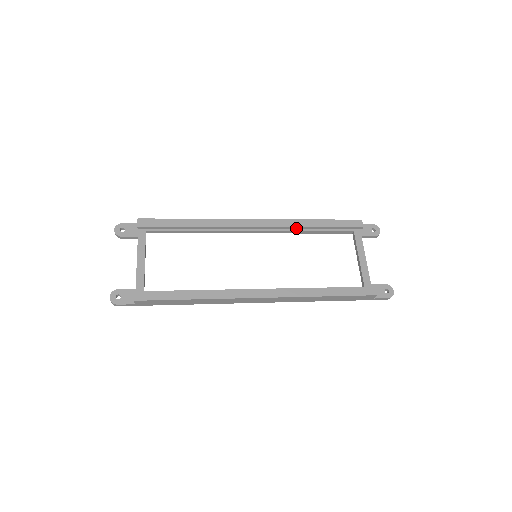
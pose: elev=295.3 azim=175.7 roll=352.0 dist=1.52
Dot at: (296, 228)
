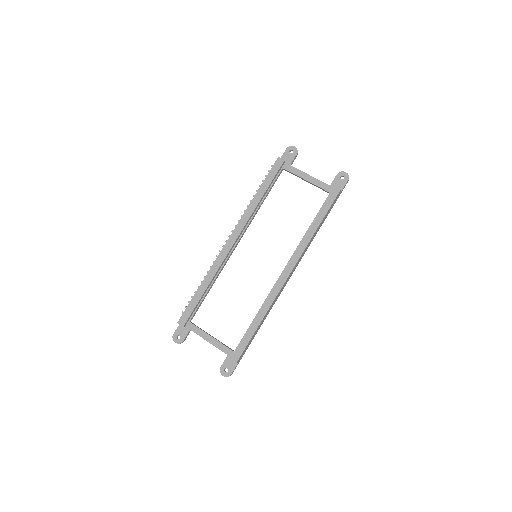
Dot at: occluded
